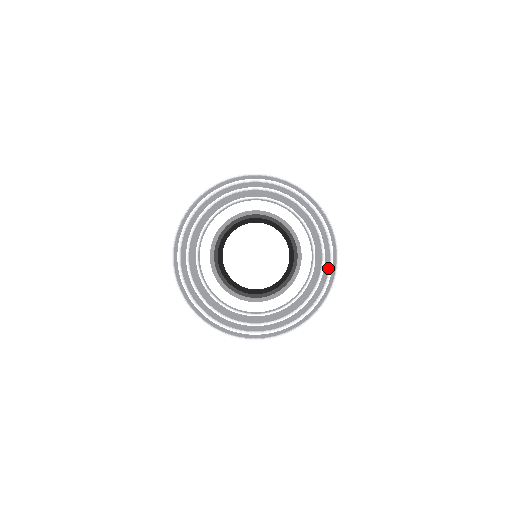
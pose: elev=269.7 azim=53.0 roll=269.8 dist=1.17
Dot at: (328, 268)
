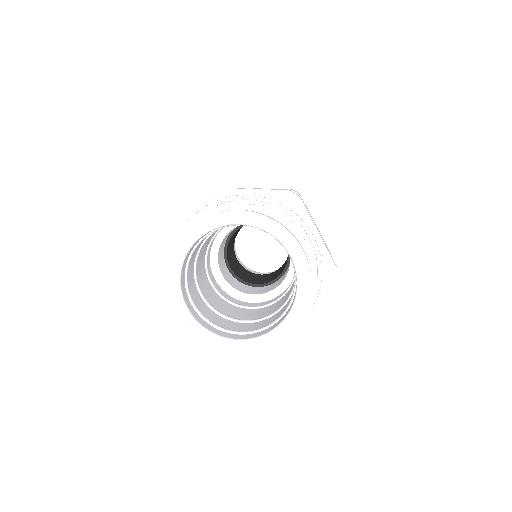
Dot at: occluded
